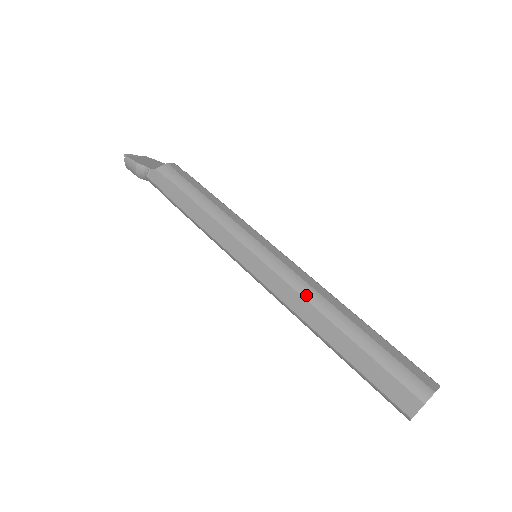
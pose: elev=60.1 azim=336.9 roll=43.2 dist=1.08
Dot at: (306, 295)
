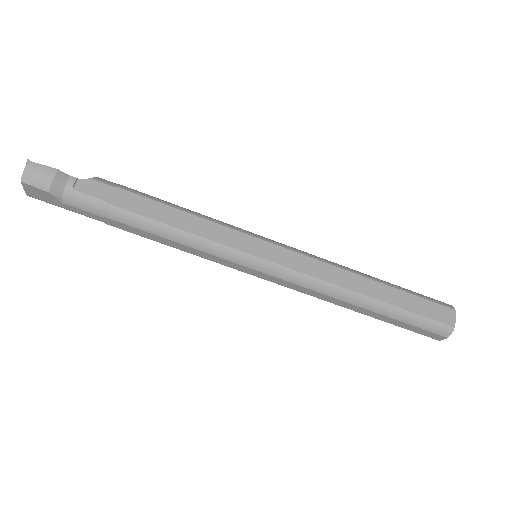
Dot at: (336, 265)
